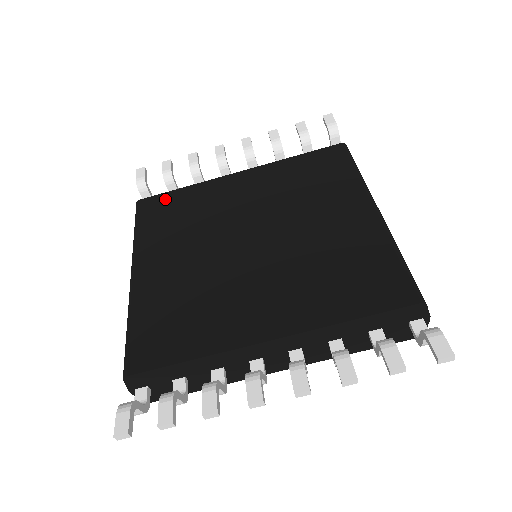
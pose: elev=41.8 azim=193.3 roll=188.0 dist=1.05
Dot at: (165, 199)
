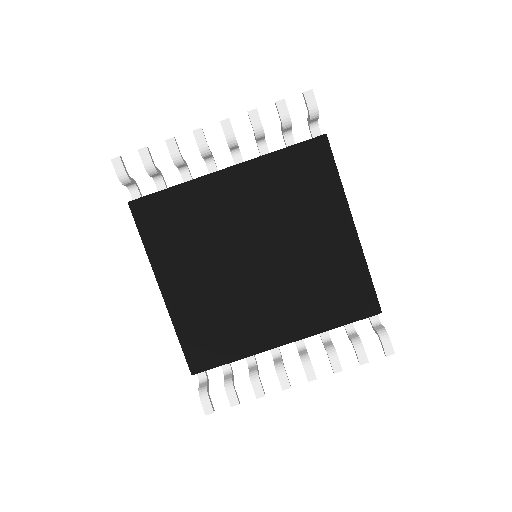
Dot at: (159, 202)
